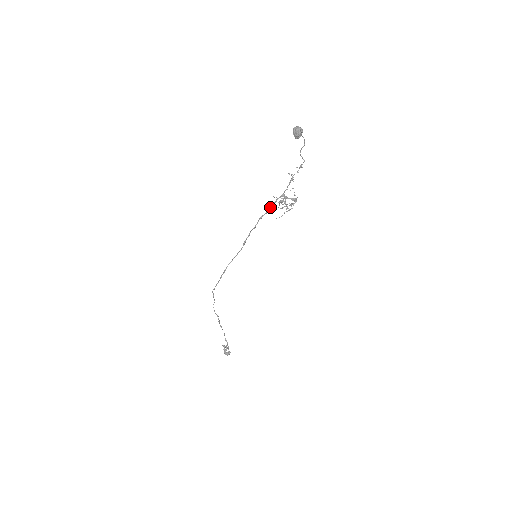
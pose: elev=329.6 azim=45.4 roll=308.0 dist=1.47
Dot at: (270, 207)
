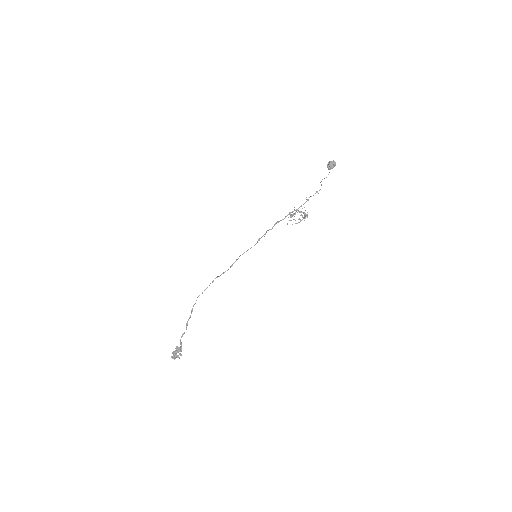
Dot at: (286, 216)
